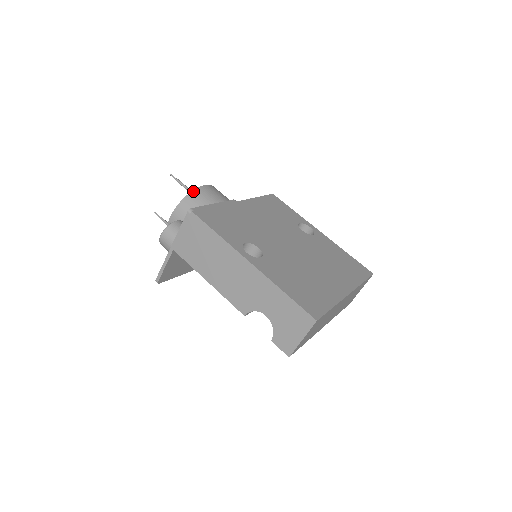
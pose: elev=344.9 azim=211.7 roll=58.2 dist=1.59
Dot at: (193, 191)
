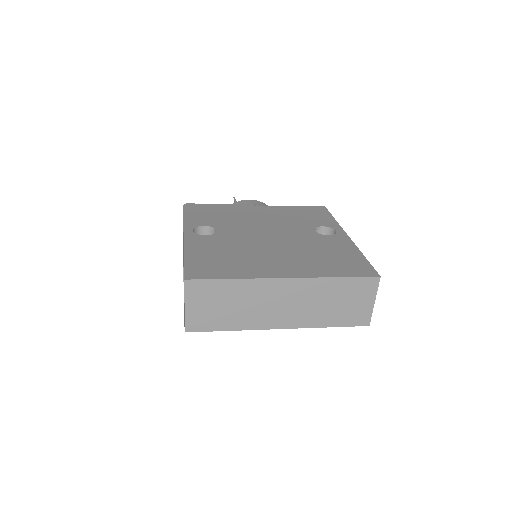
Dot at: occluded
